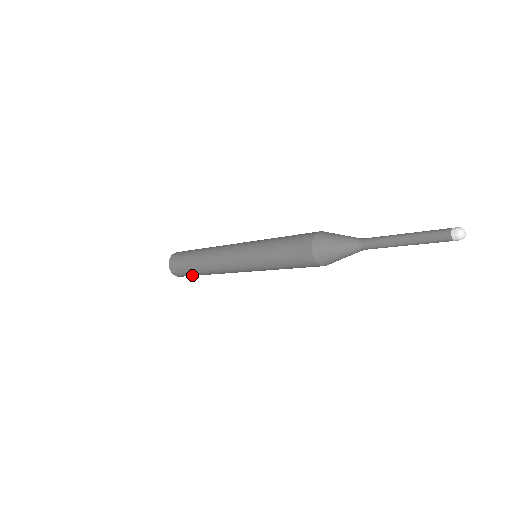
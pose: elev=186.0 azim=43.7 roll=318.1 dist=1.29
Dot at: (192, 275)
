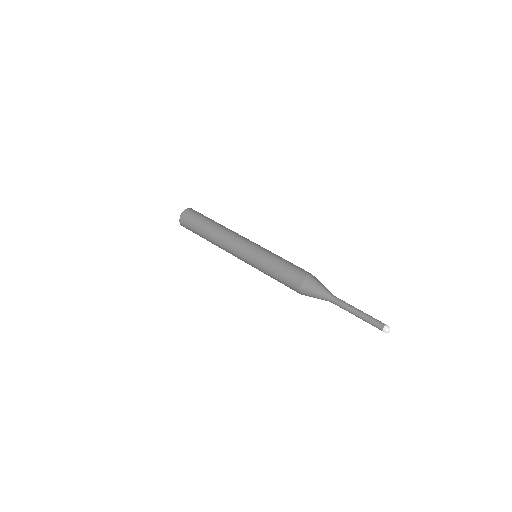
Dot at: (195, 233)
